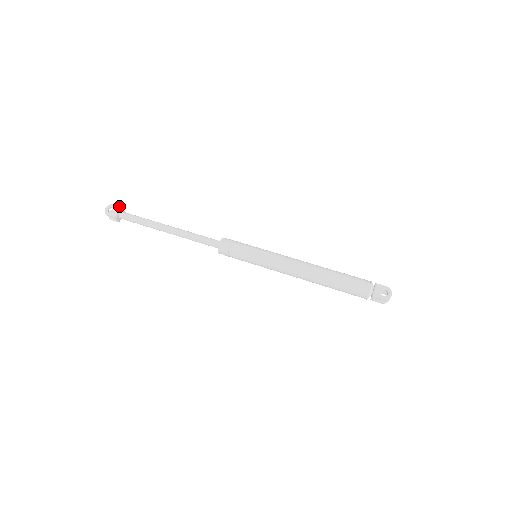
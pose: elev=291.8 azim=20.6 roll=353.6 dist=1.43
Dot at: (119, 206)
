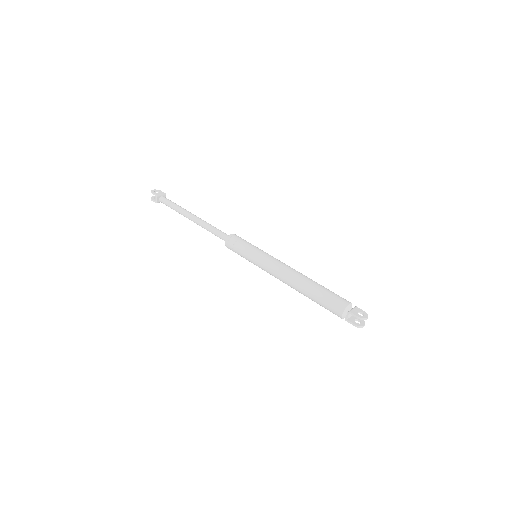
Dot at: (165, 193)
